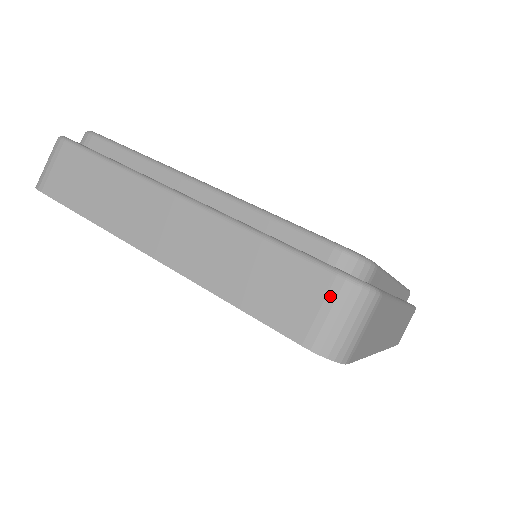
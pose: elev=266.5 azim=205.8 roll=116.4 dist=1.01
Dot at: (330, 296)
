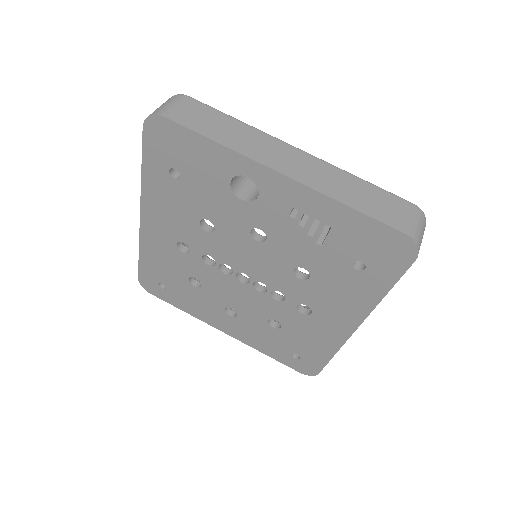
Dot at: (413, 212)
